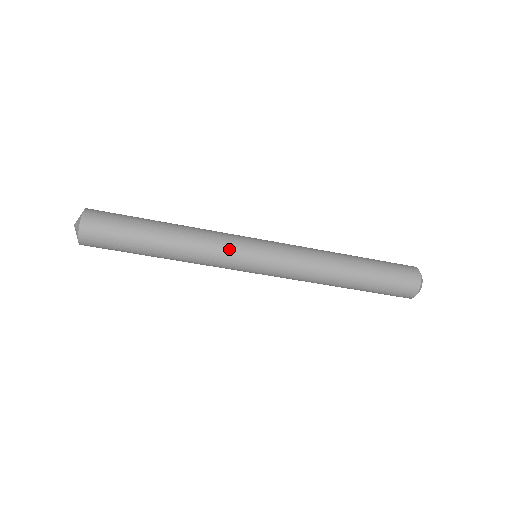
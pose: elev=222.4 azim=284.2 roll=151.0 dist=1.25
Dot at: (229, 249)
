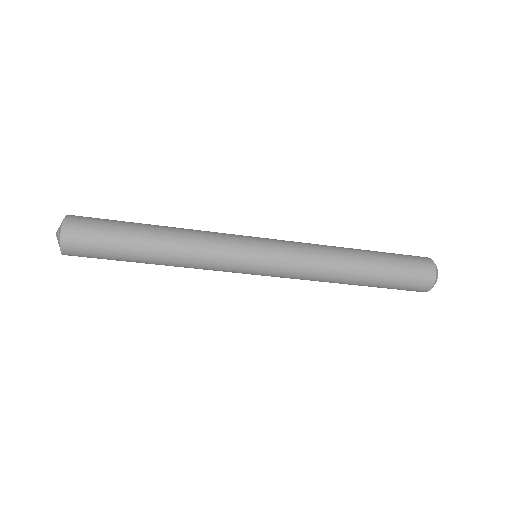
Dot at: (225, 257)
